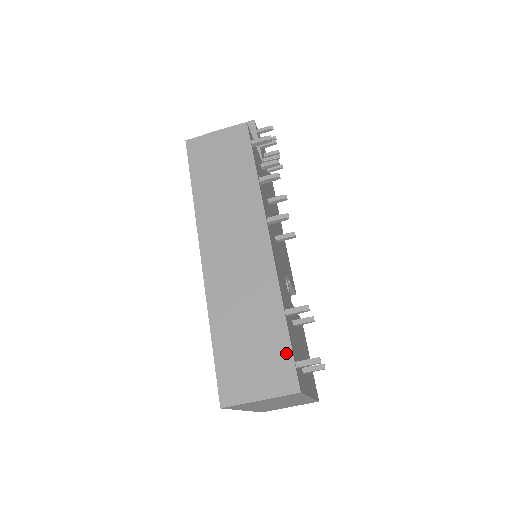
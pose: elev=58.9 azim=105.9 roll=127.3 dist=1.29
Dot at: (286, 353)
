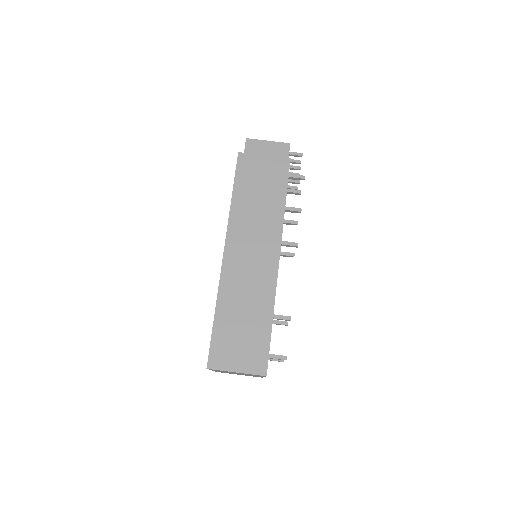
Dot at: (265, 346)
